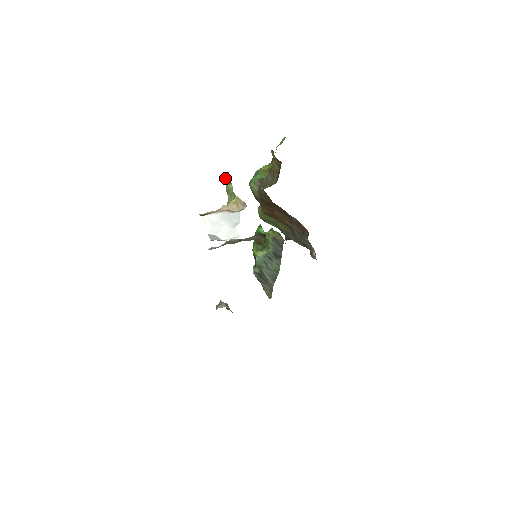
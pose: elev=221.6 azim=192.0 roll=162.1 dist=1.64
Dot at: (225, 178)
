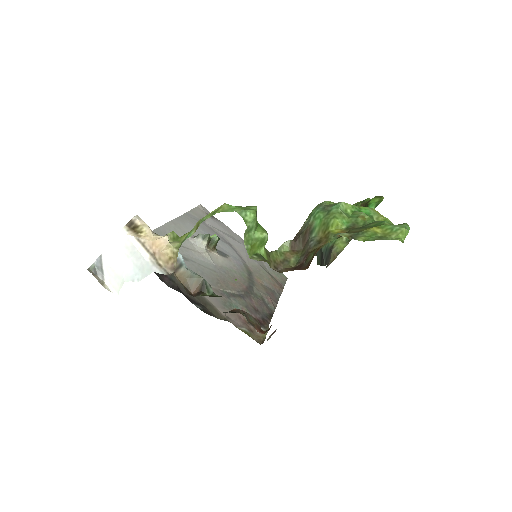
Dot at: (218, 207)
